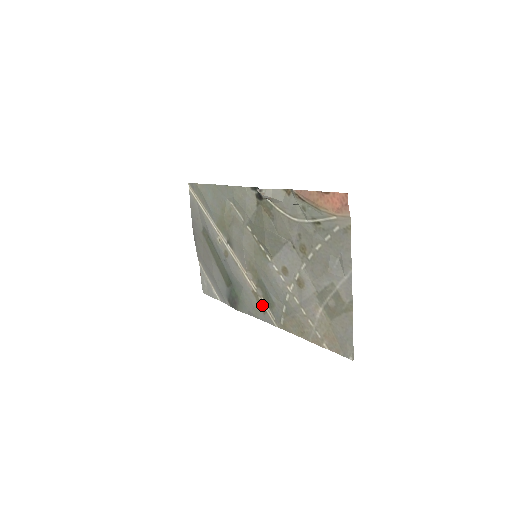
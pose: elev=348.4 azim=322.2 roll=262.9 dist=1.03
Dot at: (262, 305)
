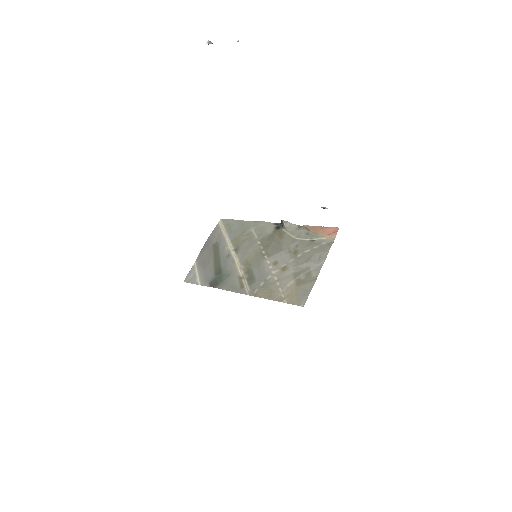
Dot at: (243, 283)
